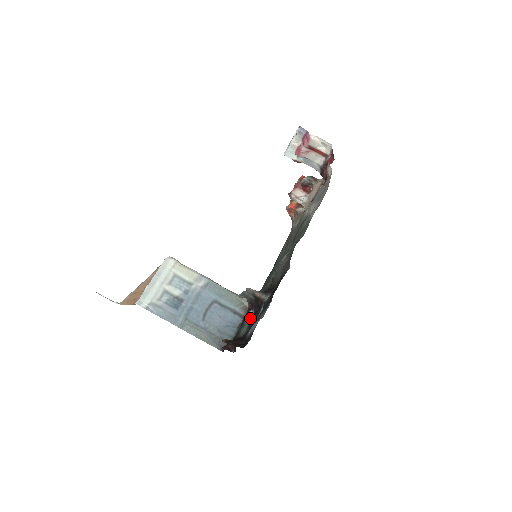
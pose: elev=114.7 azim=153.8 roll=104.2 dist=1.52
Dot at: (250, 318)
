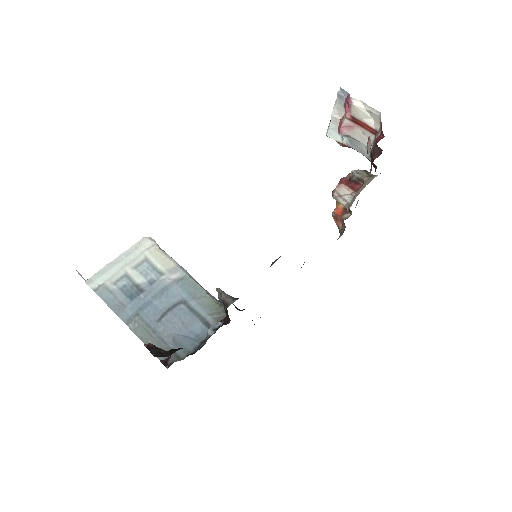
Dot at: (213, 331)
